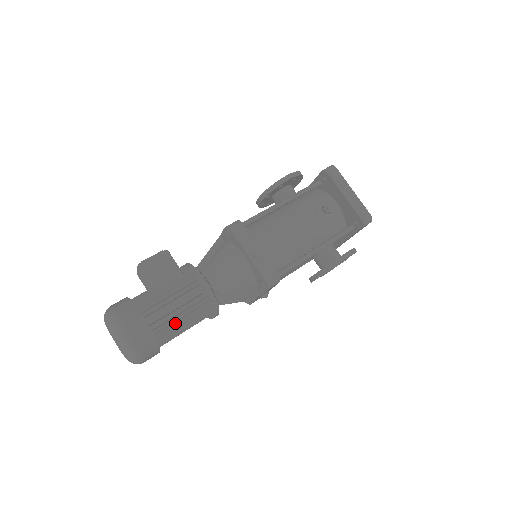
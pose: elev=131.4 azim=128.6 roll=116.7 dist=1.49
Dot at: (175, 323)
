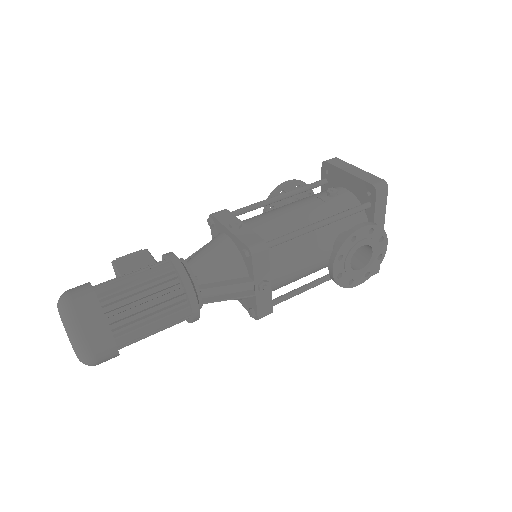
Dot at: (133, 299)
